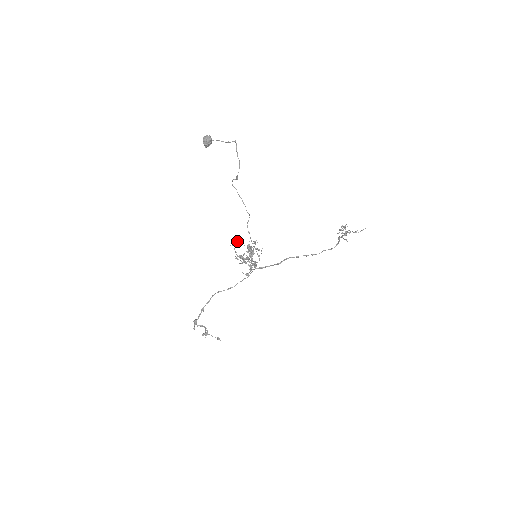
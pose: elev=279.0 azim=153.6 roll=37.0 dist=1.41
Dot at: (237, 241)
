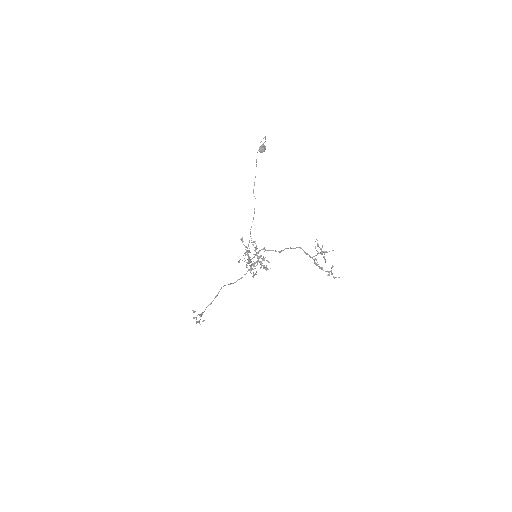
Dot at: (262, 258)
